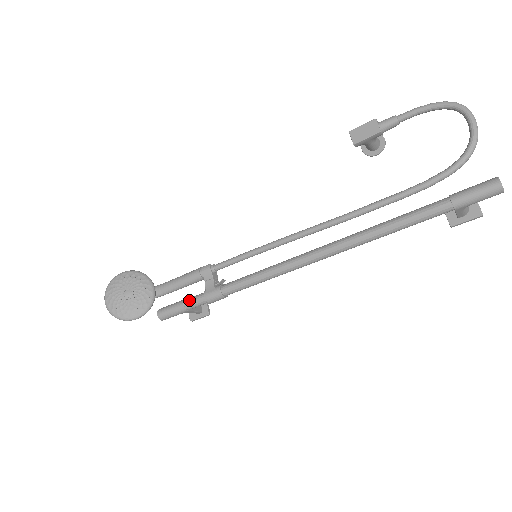
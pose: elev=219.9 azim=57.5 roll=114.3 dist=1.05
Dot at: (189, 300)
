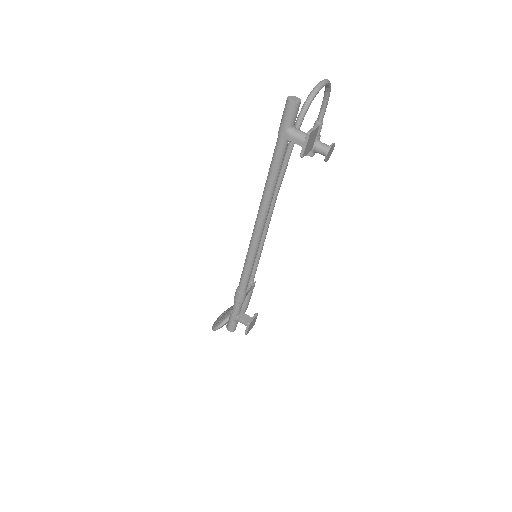
Dot at: occluded
